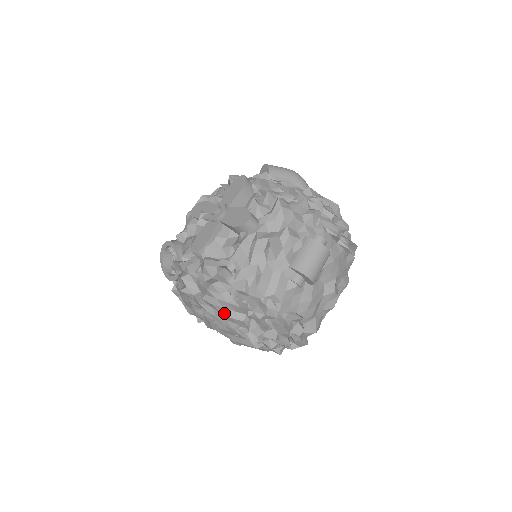
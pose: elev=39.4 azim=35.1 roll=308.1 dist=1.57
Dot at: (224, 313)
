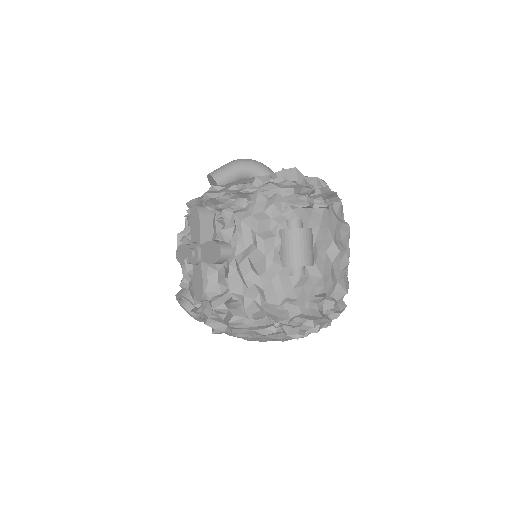
Dot at: (257, 334)
